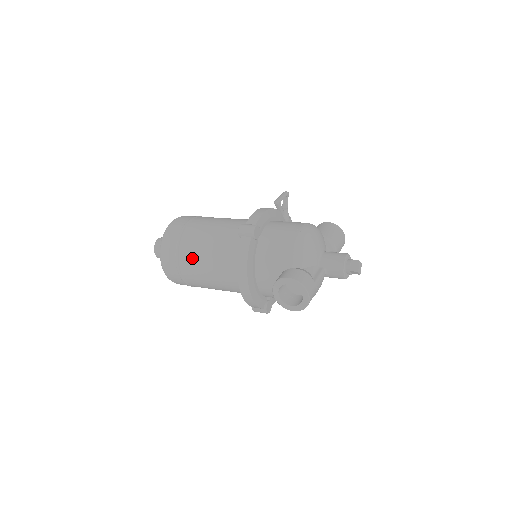
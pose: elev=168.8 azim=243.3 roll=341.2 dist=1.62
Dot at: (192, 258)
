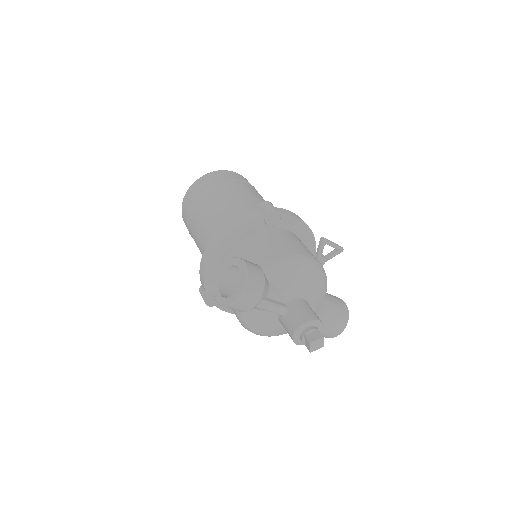
Dot at: (211, 199)
